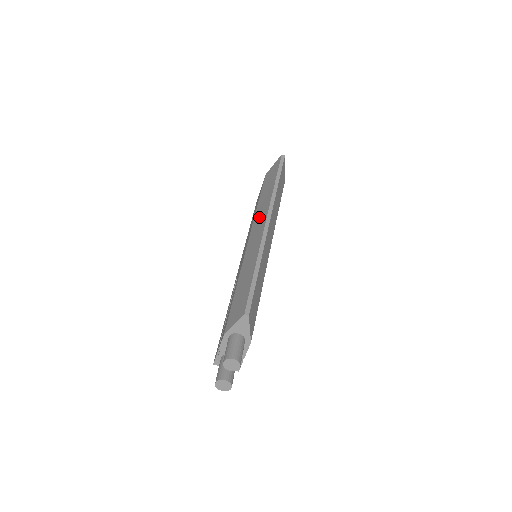
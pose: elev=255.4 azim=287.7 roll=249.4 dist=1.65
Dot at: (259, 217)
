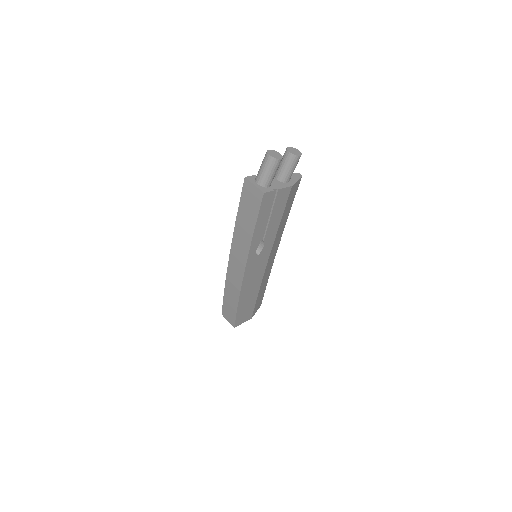
Dot at: occluded
